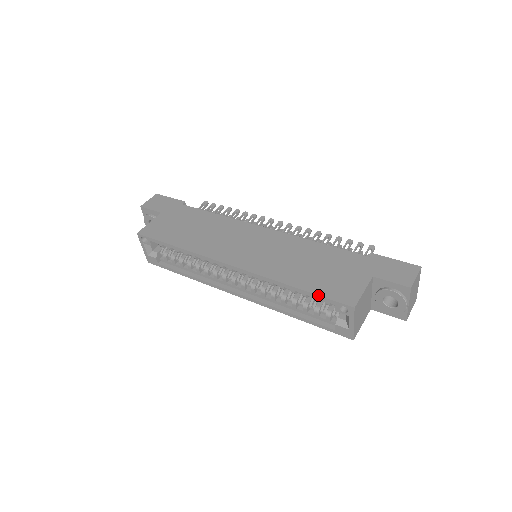
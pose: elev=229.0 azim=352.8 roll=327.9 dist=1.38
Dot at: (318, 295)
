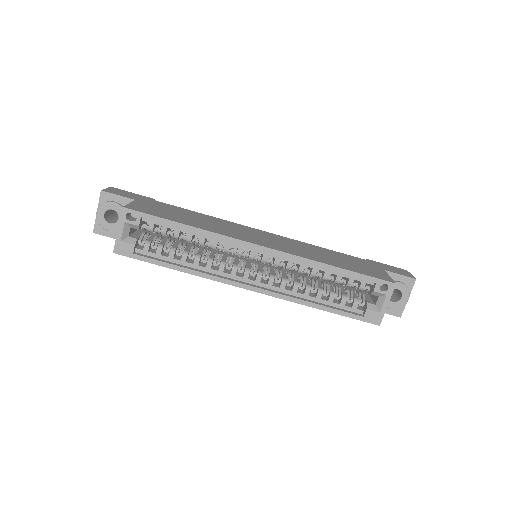
Dot at: (362, 273)
